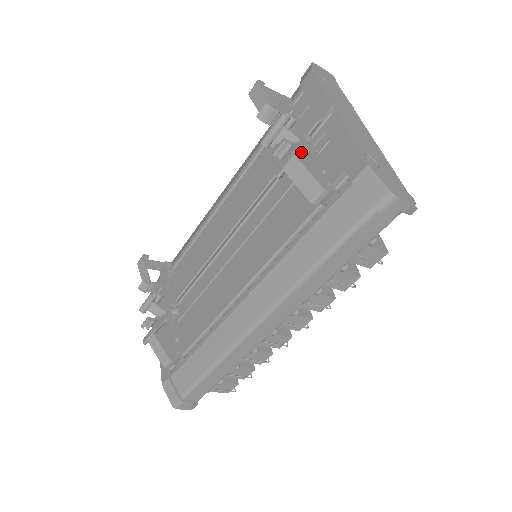
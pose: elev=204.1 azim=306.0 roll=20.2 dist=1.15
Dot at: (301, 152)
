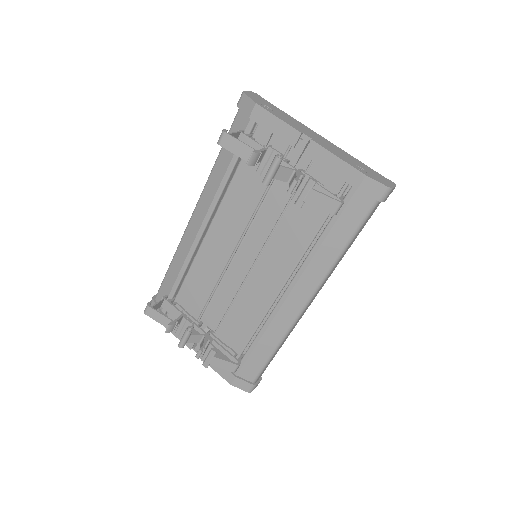
Dot at: (312, 184)
